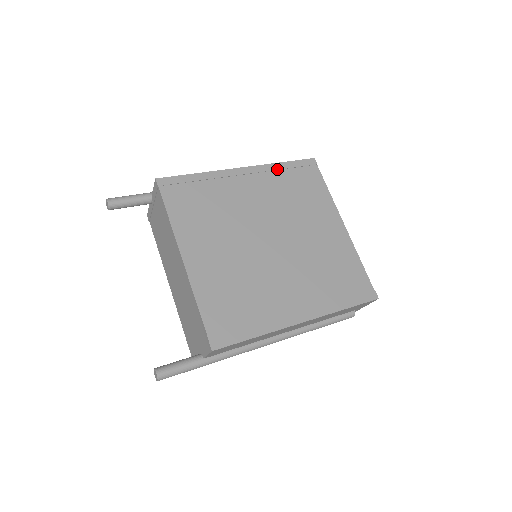
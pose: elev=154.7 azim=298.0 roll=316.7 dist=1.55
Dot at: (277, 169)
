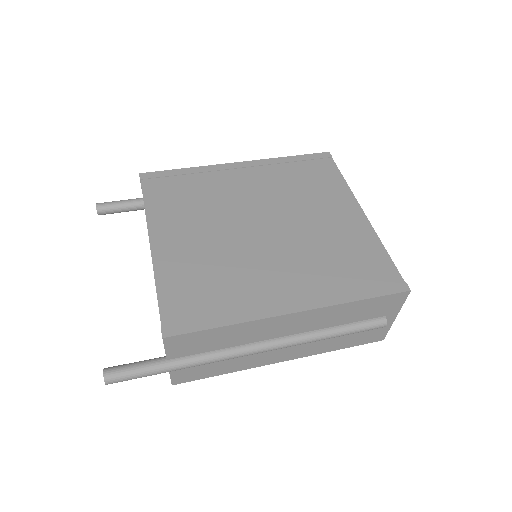
Dot at: (281, 162)
